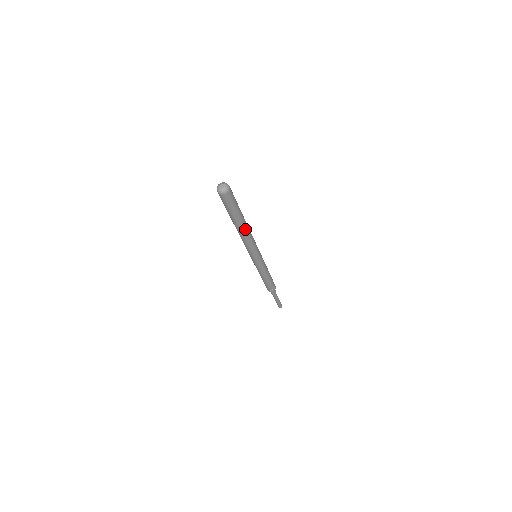
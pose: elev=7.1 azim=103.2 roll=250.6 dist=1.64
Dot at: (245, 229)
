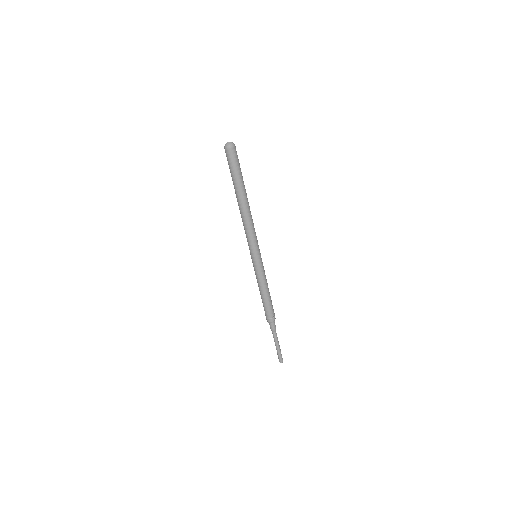
Dot at: (242, 206)
